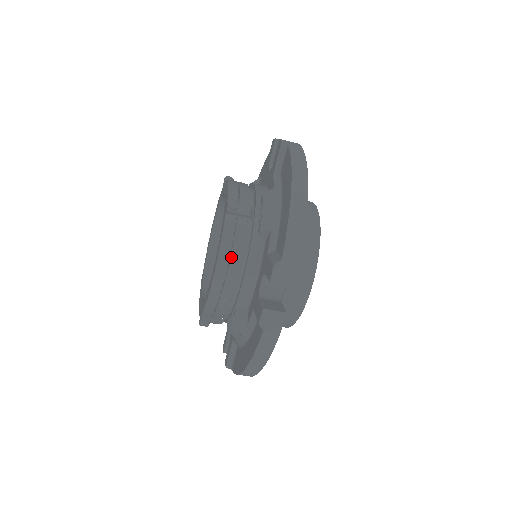
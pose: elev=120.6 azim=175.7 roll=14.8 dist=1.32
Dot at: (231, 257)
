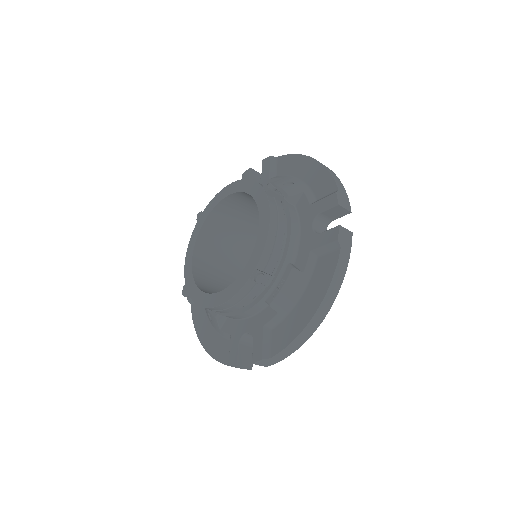
Dot at: (234, 306)
